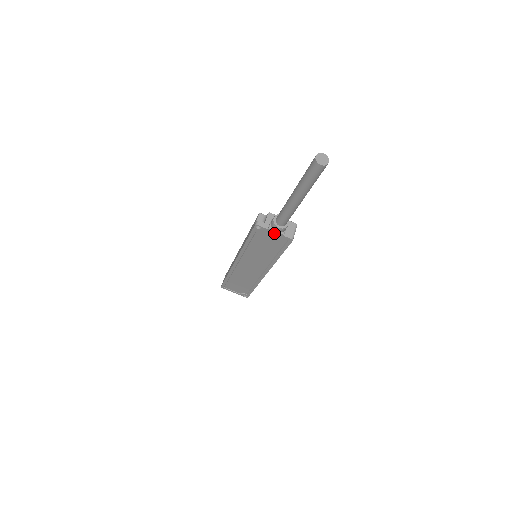
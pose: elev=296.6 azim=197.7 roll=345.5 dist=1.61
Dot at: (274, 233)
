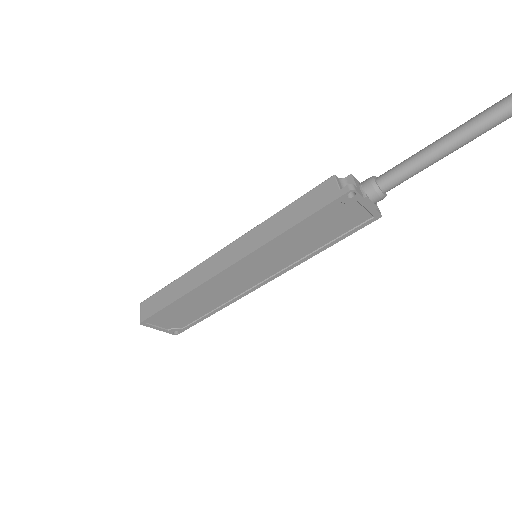
Dot at: (366, 205)
